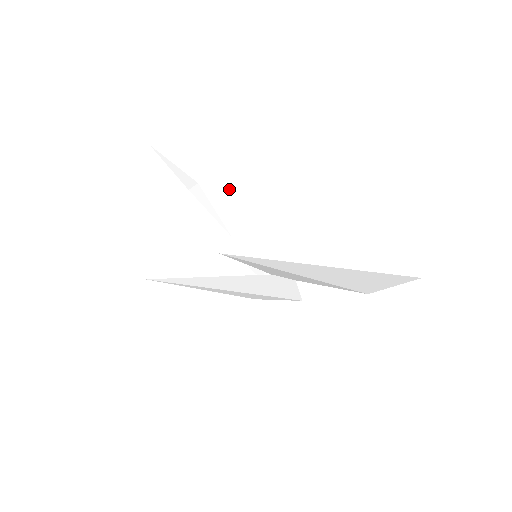
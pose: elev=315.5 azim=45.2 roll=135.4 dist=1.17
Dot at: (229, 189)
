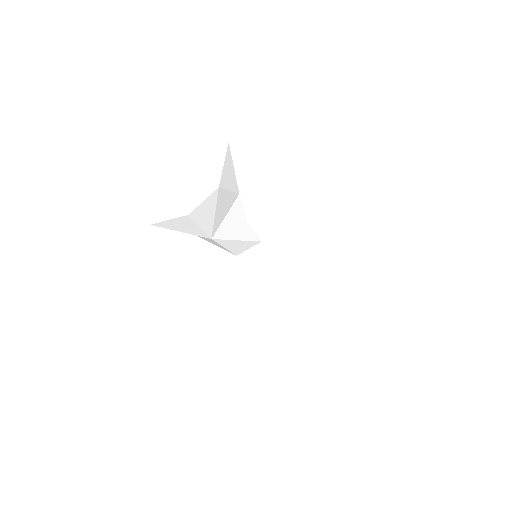
Dot at: (239, 224)
